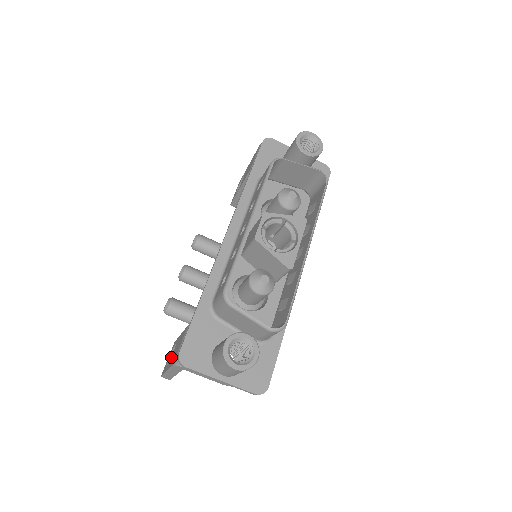
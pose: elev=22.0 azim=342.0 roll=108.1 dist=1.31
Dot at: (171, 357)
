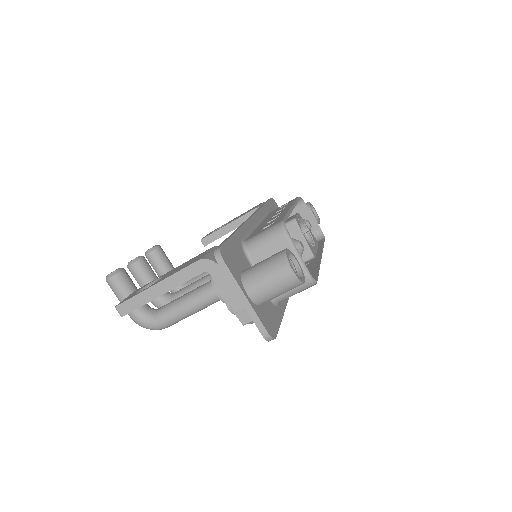
Dot at: (161, 278)
